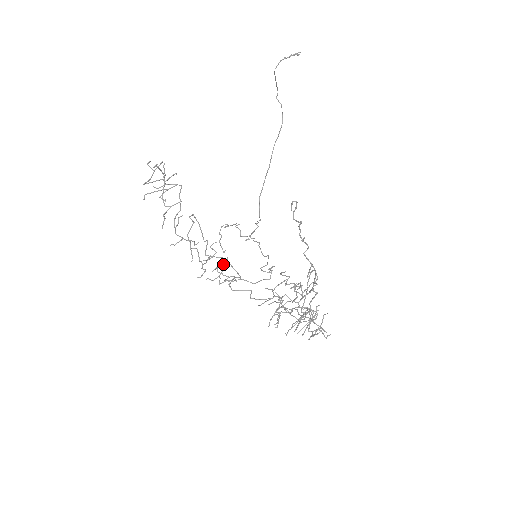
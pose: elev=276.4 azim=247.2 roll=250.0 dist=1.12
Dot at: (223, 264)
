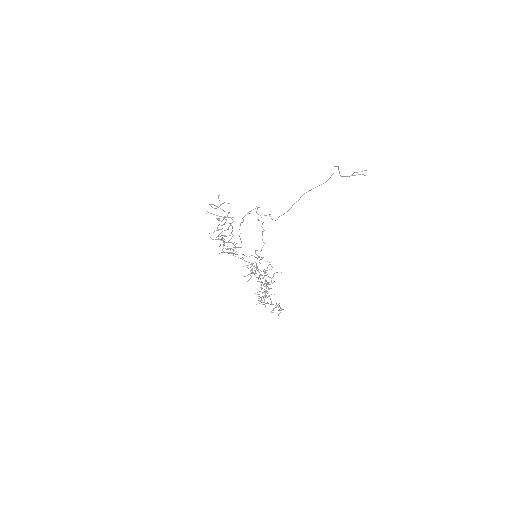
Dot at: (235, 248)
